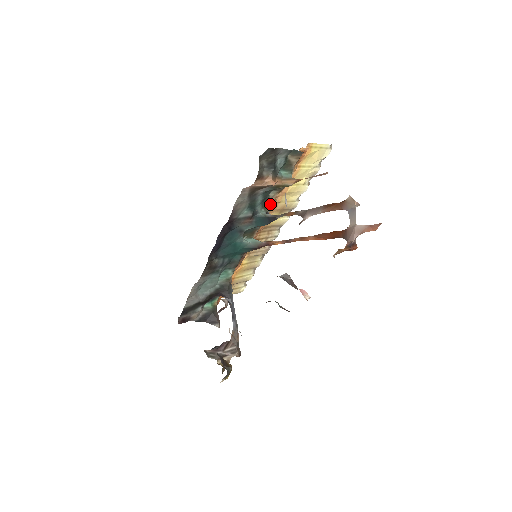
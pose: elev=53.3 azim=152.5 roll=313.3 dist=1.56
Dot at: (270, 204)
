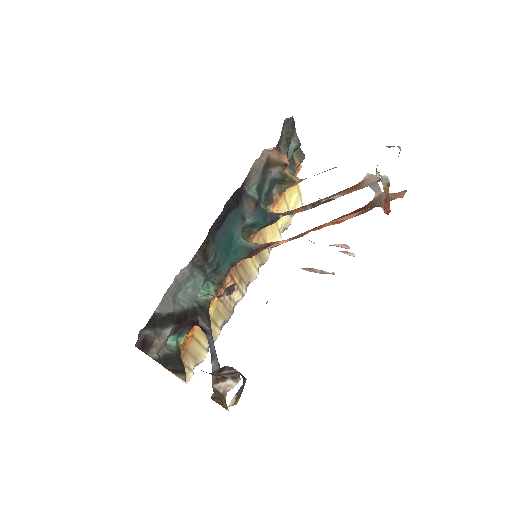
Dot at: (271, 203)
